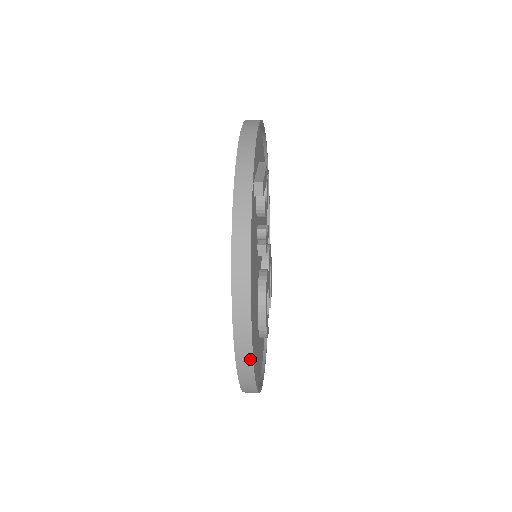
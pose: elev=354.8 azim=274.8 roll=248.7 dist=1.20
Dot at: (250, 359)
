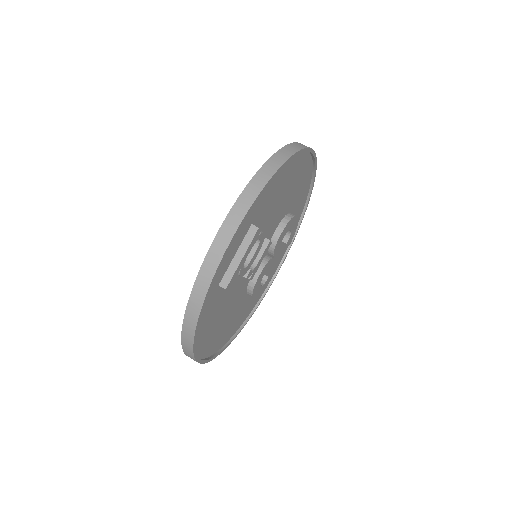
Dot at: occluded
